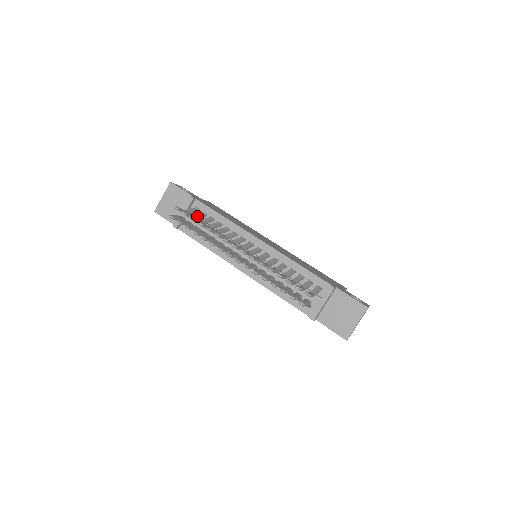
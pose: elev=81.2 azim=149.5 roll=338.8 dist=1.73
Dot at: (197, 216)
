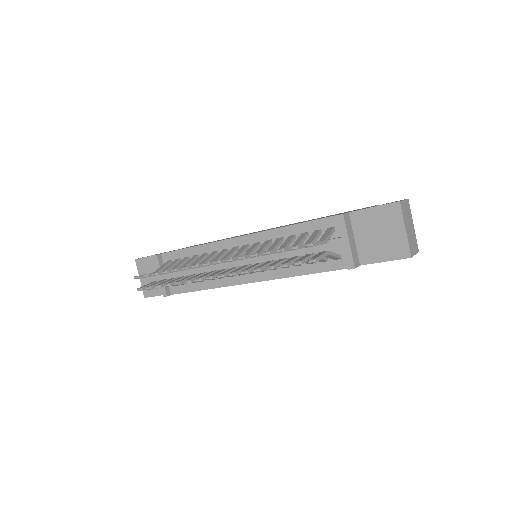
Dot at: (168, 268)
